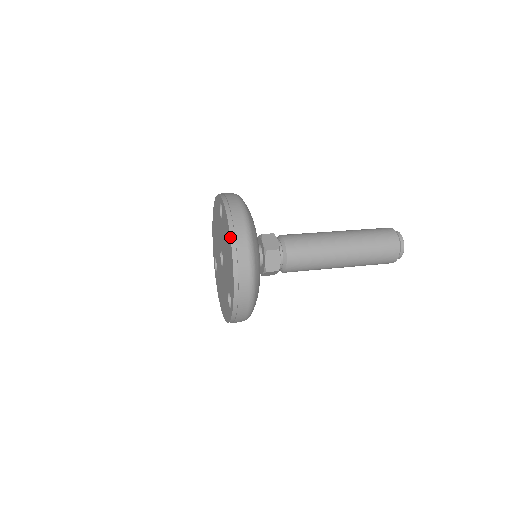
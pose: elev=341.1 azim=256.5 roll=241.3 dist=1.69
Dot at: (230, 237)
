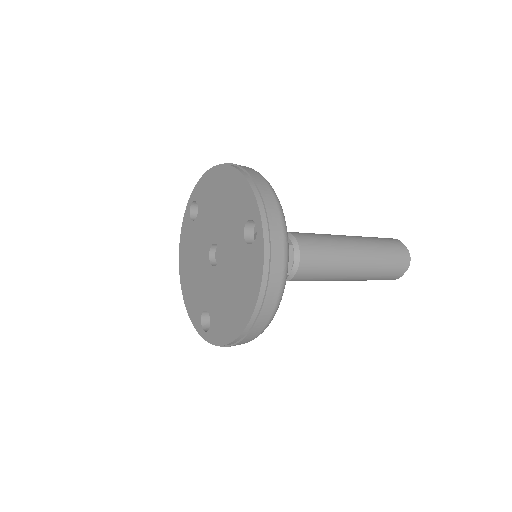
Dot at: (219, 164)
